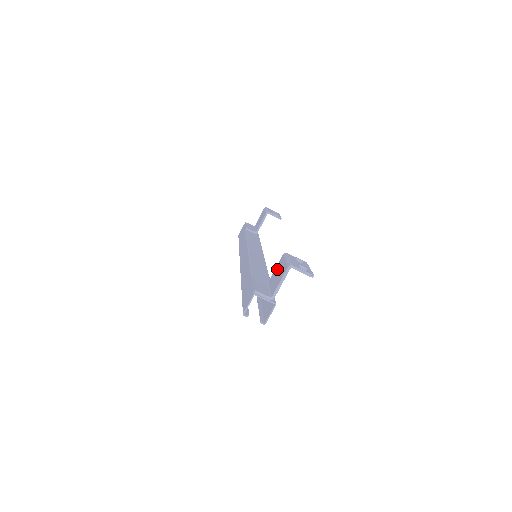
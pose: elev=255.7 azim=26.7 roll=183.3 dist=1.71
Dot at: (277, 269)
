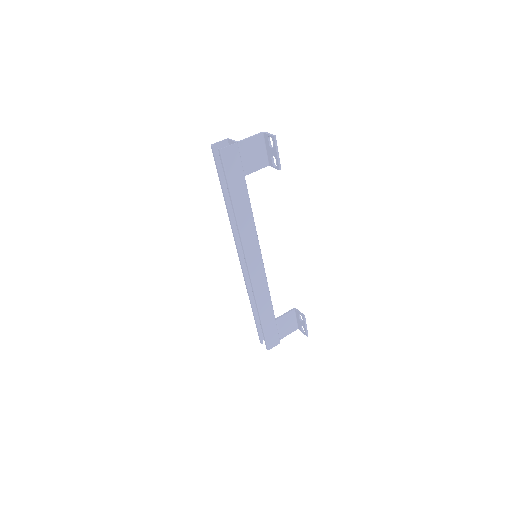
Dot at: (256, 162)
